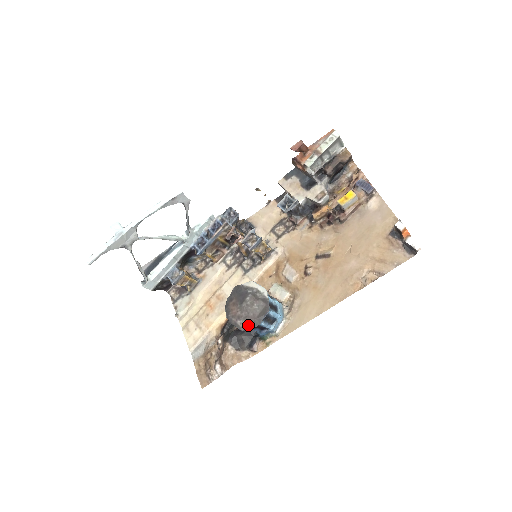
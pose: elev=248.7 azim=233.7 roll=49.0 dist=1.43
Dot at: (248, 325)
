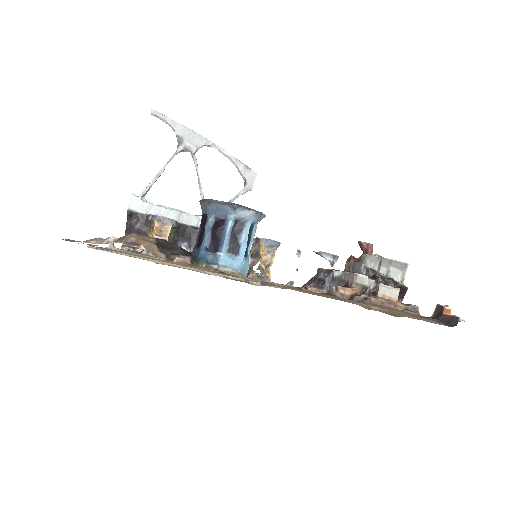
Dot at: (222, 201)
